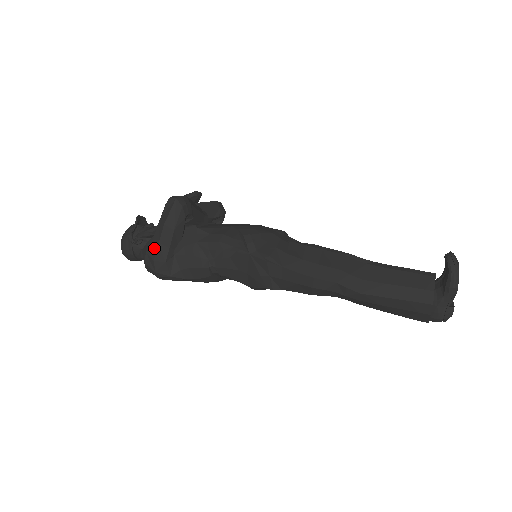
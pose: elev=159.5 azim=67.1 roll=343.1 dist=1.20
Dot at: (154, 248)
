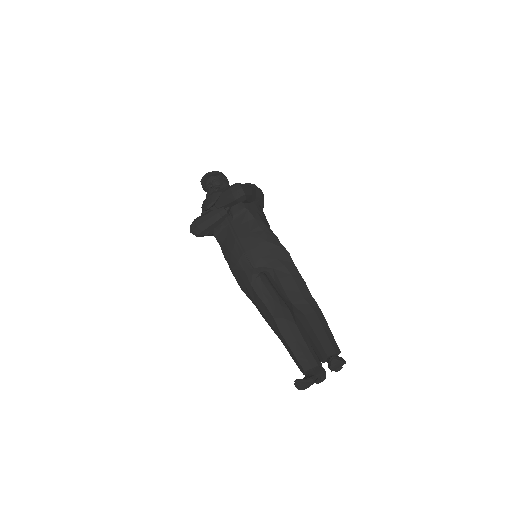
Dot at: occluded
